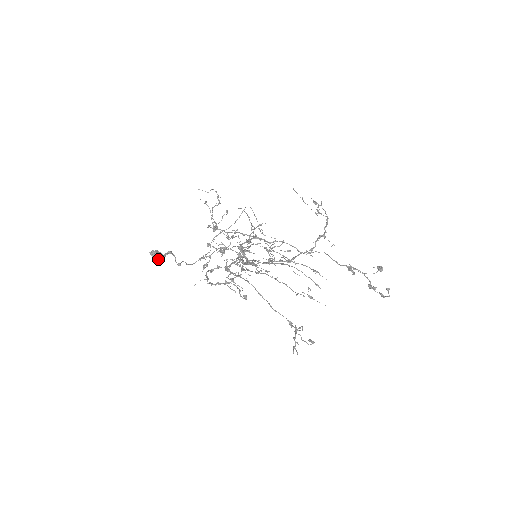
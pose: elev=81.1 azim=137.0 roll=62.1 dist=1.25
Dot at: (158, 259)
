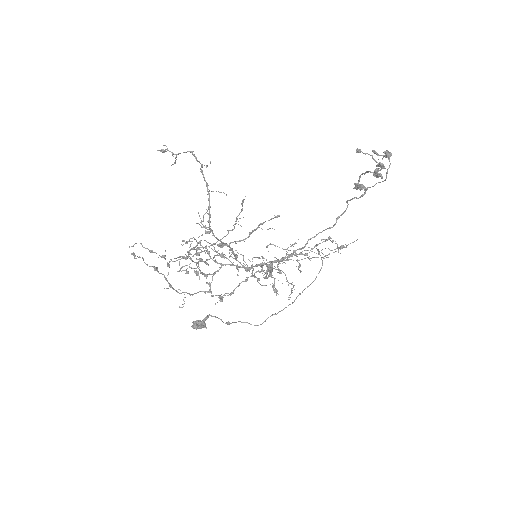
Dot at: (195, 325)
